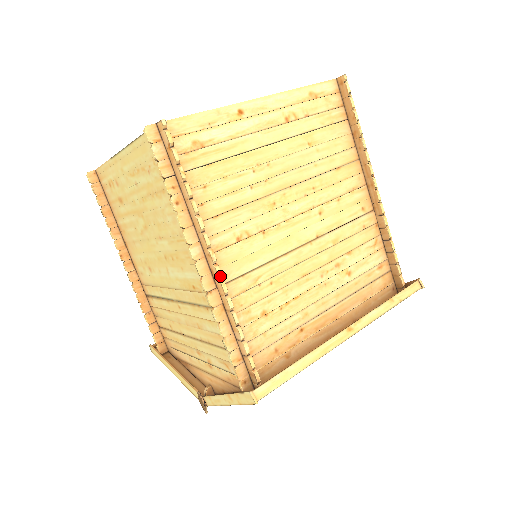
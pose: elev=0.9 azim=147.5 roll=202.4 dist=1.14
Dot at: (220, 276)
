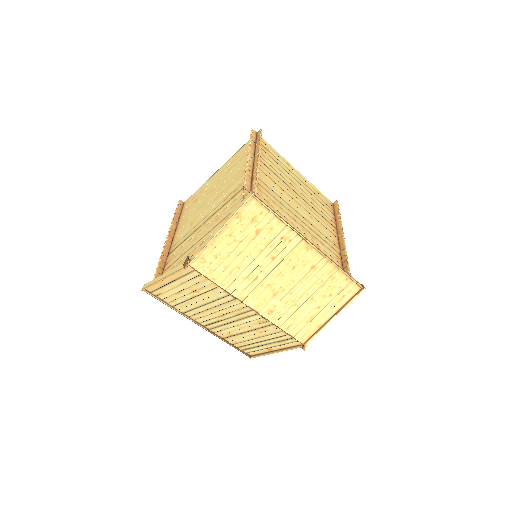
Dot at: (258, 166)
